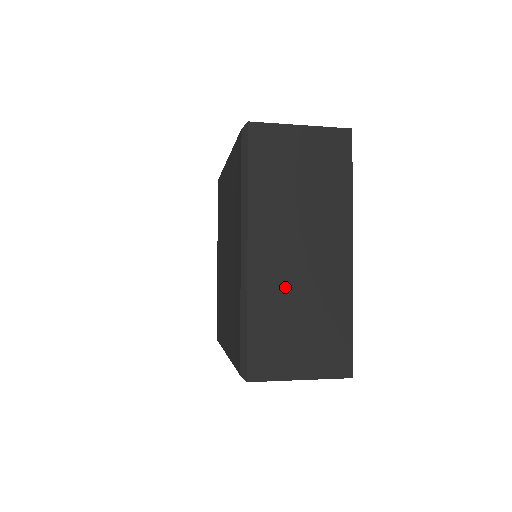
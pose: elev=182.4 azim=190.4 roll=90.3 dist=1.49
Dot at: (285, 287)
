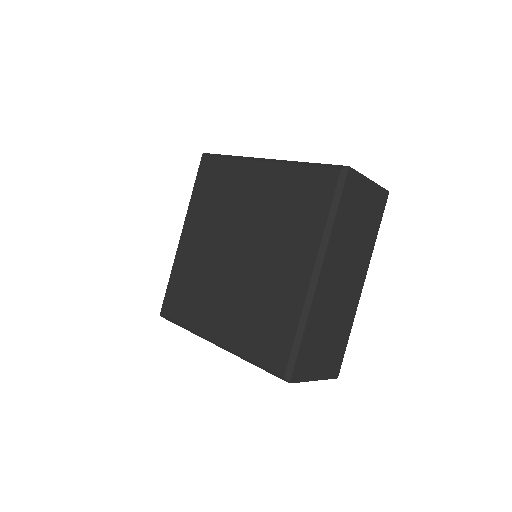
Dot at: (328, 308)
